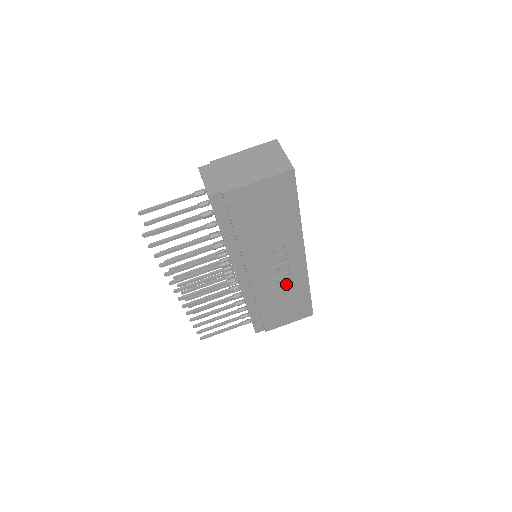
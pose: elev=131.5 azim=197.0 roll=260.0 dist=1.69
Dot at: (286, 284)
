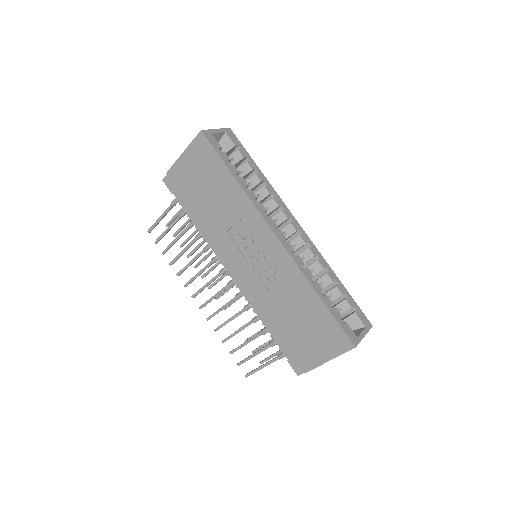
Dot at: (280, 283)
